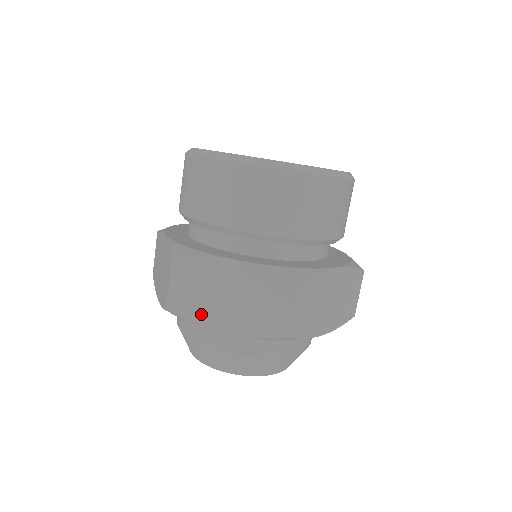
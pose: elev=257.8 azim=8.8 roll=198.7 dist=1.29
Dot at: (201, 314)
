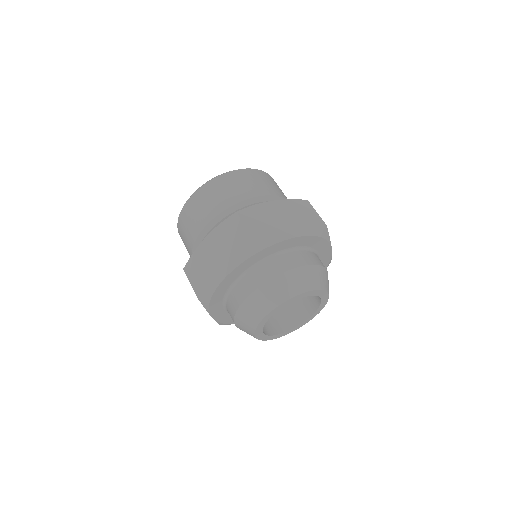
Dot at: (275, 233)
